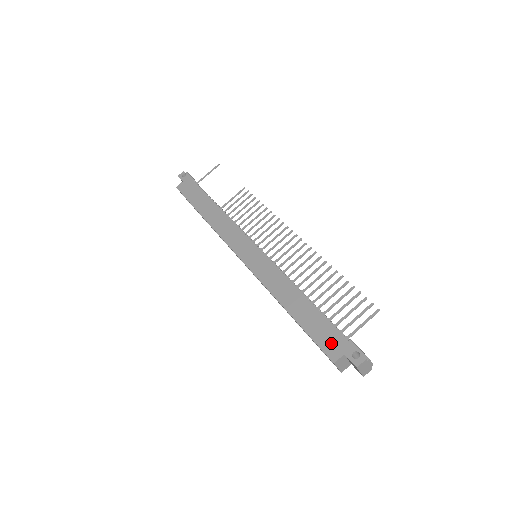
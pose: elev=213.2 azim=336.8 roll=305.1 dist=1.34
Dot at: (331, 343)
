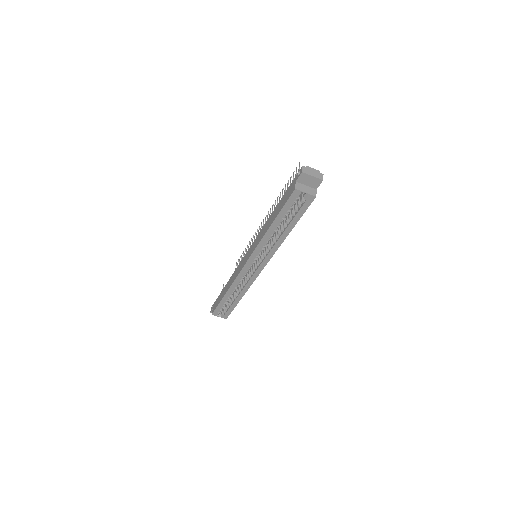
Dot at: (290, 191)
